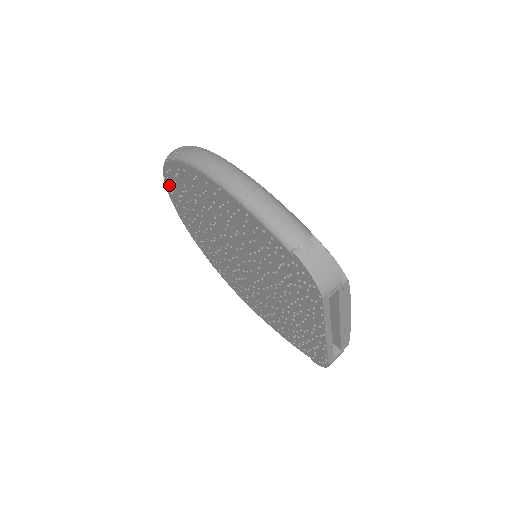
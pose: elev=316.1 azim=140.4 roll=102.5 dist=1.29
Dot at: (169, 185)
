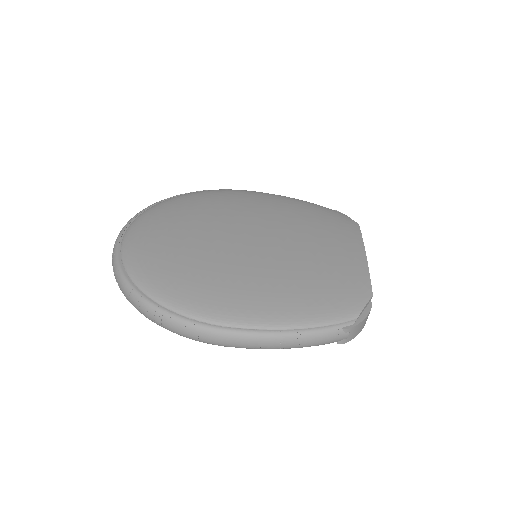
Dot at: occluded
